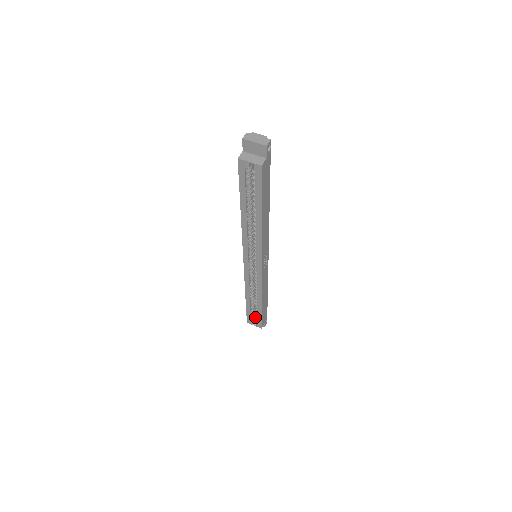
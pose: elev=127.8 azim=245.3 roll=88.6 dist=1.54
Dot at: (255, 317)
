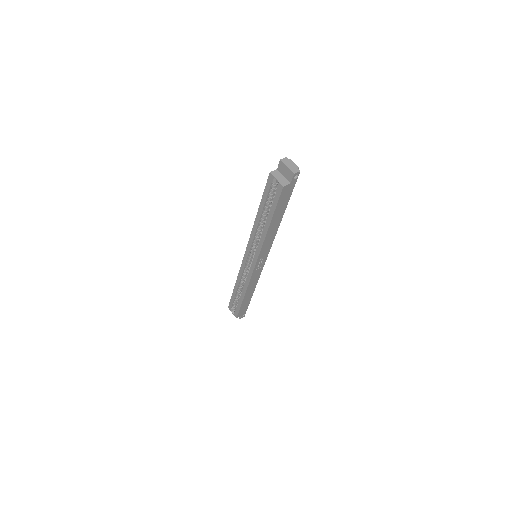
Dot at: occluded
